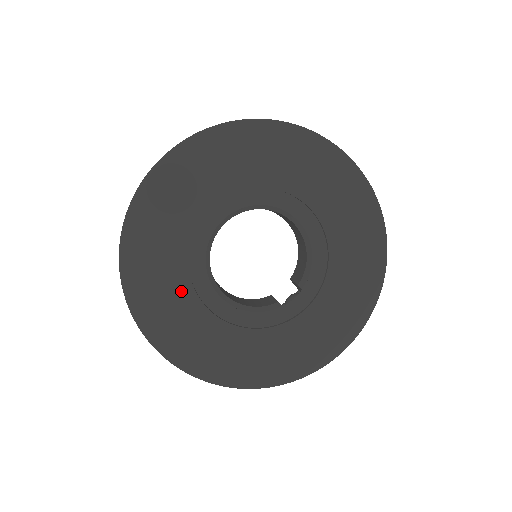
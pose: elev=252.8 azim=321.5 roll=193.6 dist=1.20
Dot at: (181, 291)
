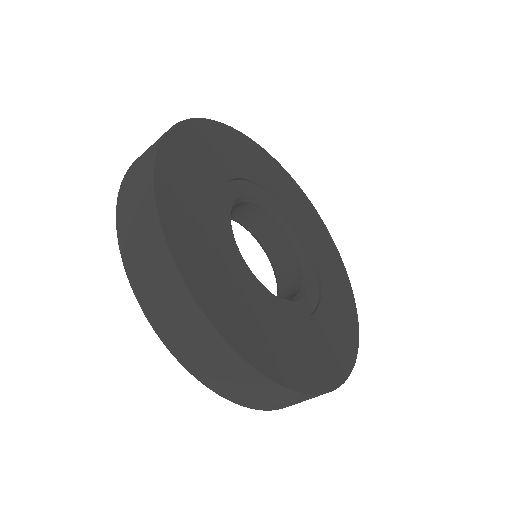
Dot at: (211, 181)
